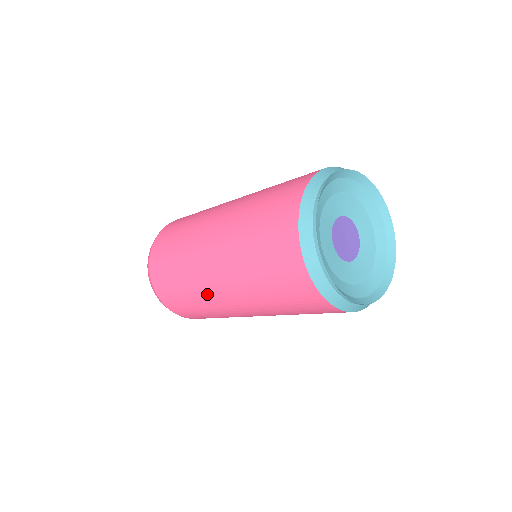
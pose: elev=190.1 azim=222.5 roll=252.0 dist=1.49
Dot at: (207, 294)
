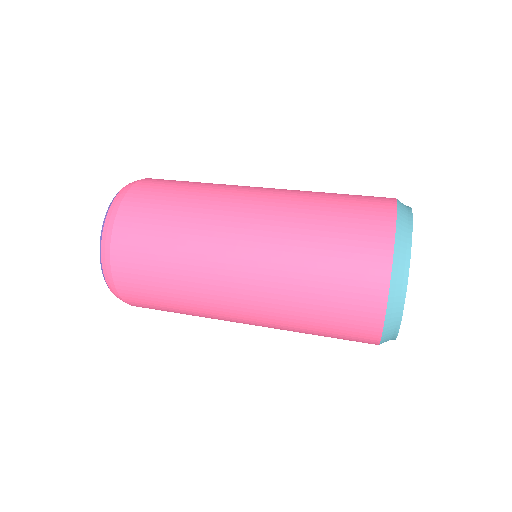
Dot at: (214, 308)
